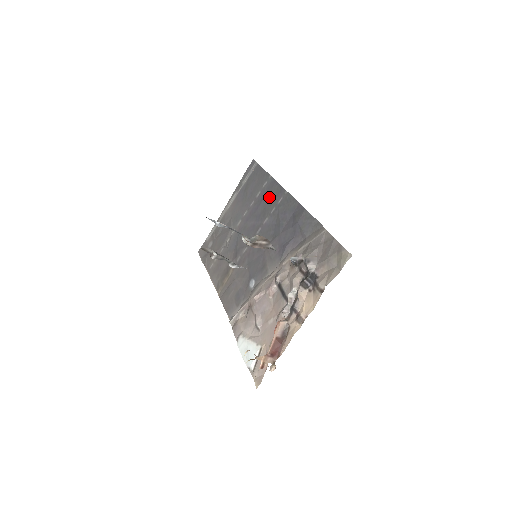
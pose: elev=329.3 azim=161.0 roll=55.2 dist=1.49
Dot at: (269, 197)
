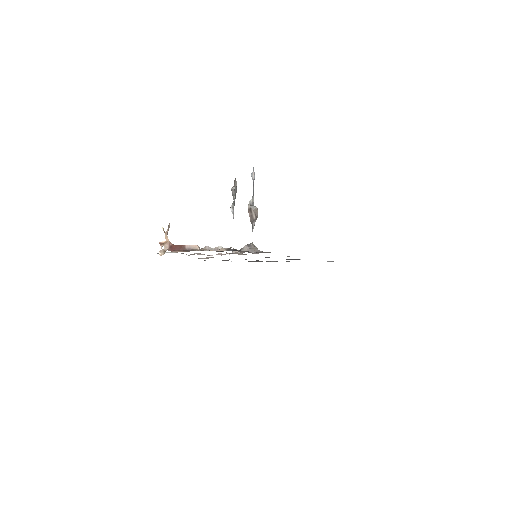
Dot at: occluded
